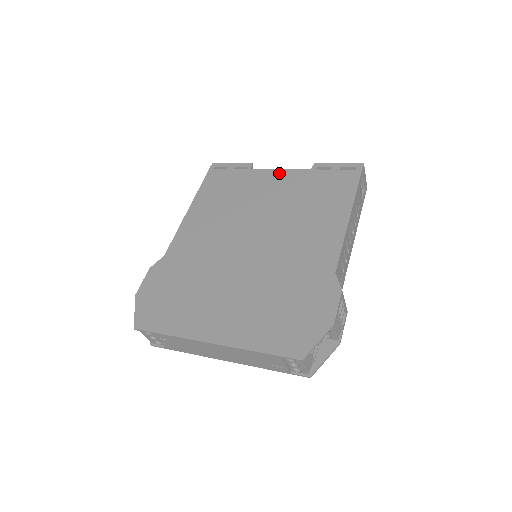
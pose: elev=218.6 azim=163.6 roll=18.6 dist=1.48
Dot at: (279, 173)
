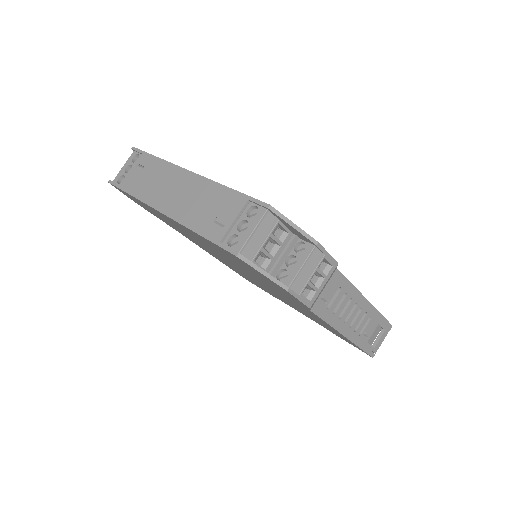
Dot at: occluded
